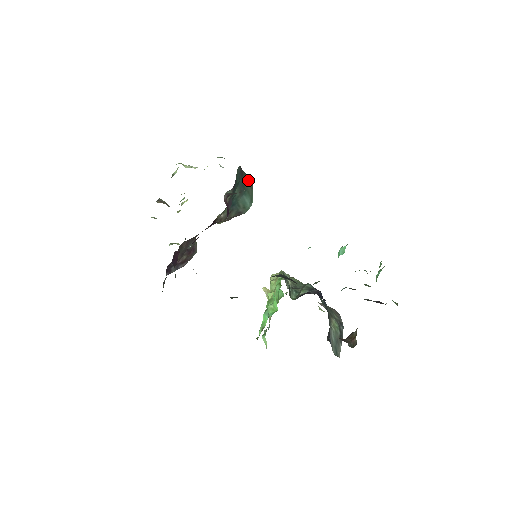
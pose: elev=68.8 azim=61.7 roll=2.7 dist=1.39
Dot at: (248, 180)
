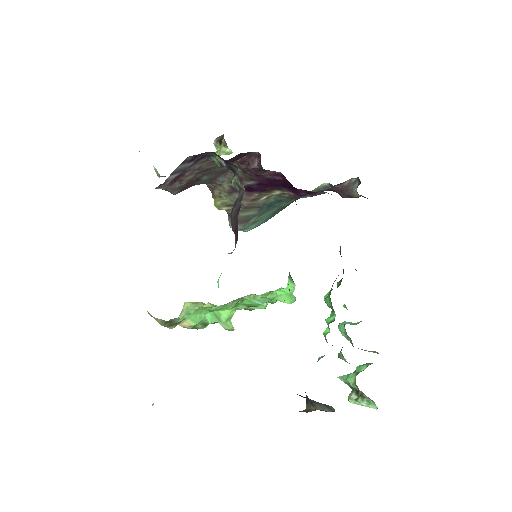
Dot at: occluded
